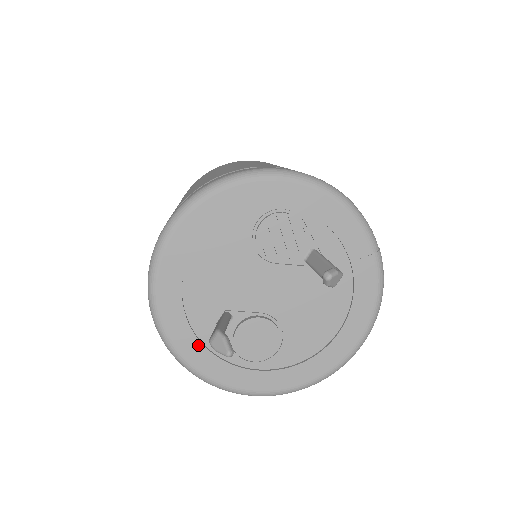
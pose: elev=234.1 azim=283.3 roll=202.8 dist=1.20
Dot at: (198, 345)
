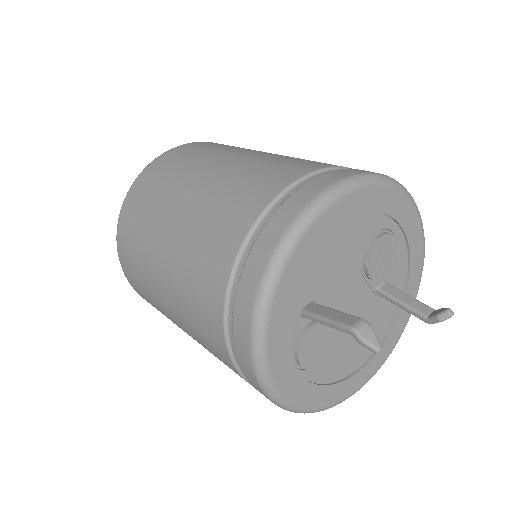
Dot at: (286, 326)
